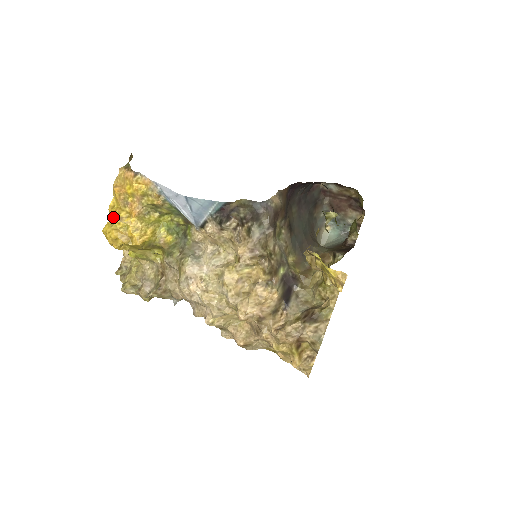
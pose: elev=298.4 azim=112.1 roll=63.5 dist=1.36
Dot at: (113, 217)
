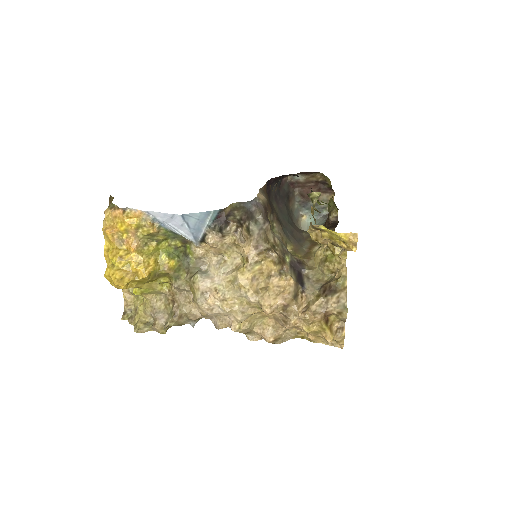
Dot at: (112, 259)
